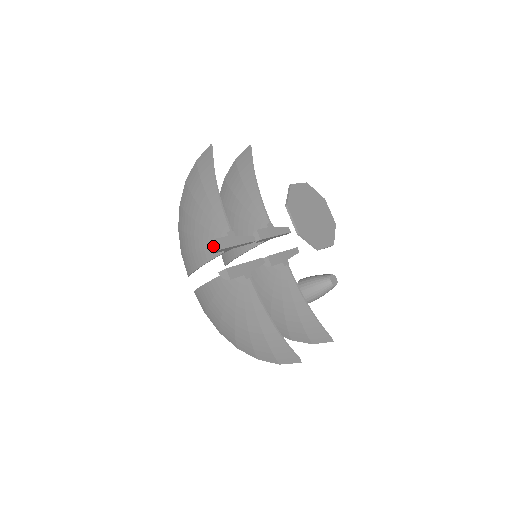
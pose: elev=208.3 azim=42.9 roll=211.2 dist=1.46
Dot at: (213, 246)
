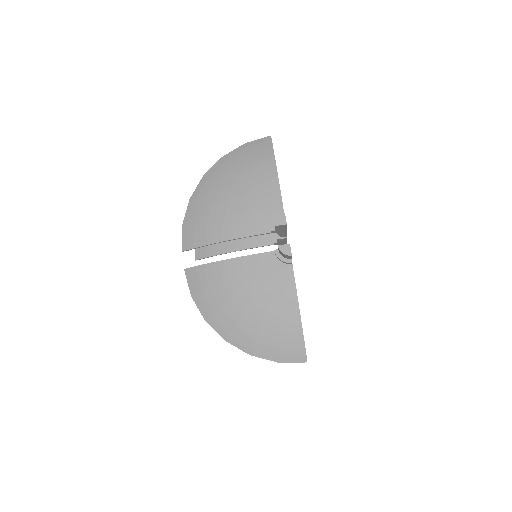
Dot at: (281, 219)
